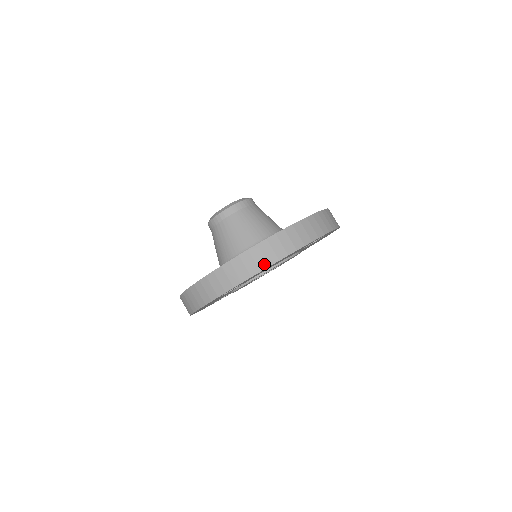
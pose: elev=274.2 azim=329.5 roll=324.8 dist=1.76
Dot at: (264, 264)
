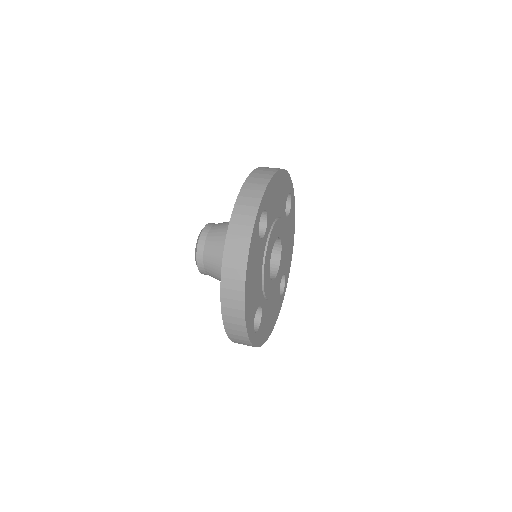
Dot at: (271, 173)
